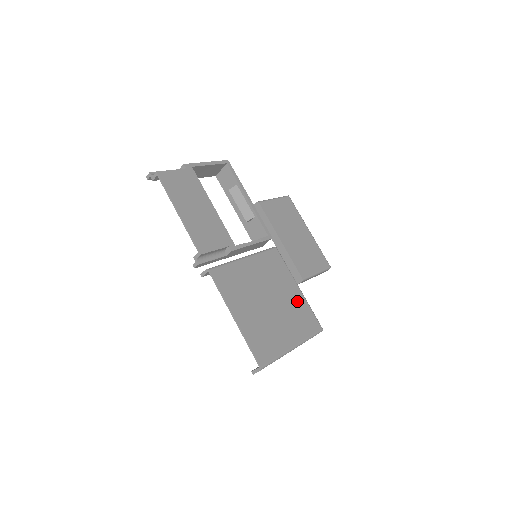
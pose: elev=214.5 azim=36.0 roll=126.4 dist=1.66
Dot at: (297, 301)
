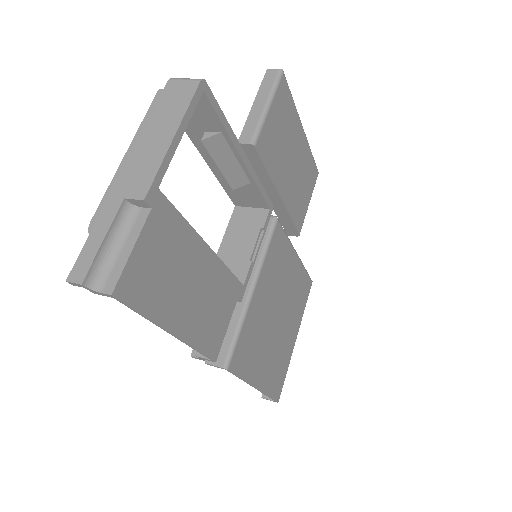
Dot at: (296, 278)
